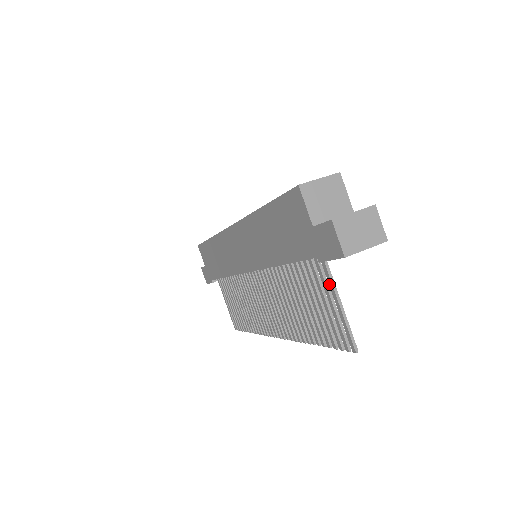
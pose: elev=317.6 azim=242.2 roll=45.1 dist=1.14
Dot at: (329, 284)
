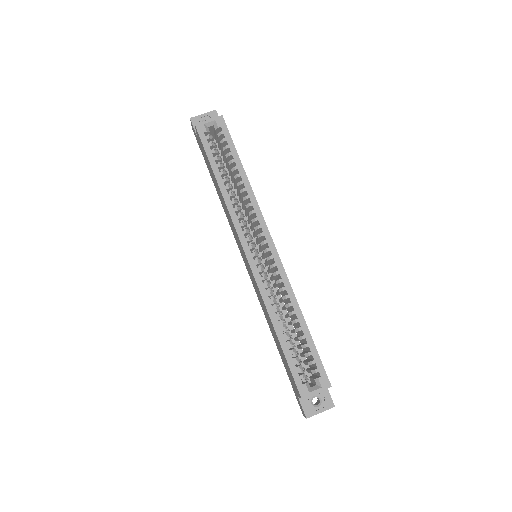
Dot at: occluded
